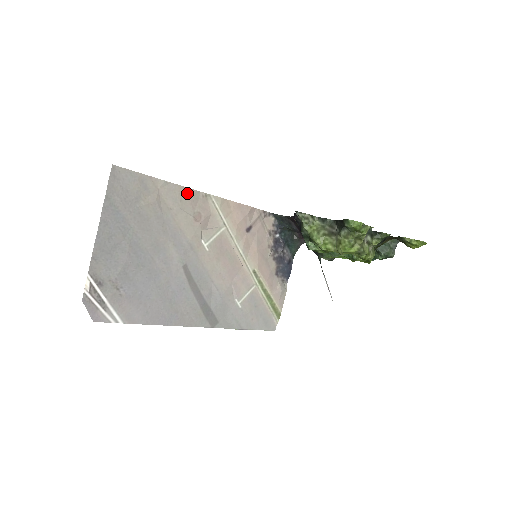
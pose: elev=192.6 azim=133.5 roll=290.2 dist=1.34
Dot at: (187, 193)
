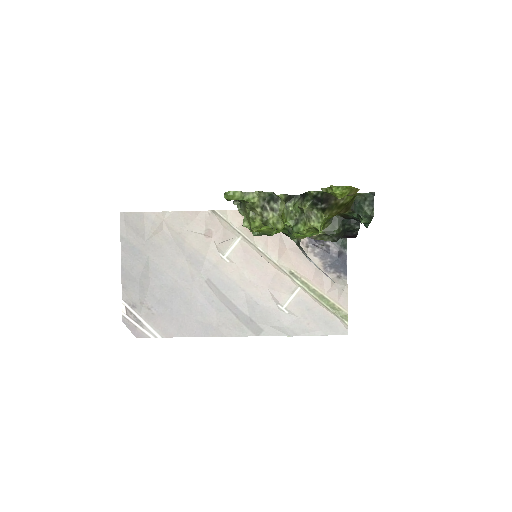
Dot at: (192, 216)
